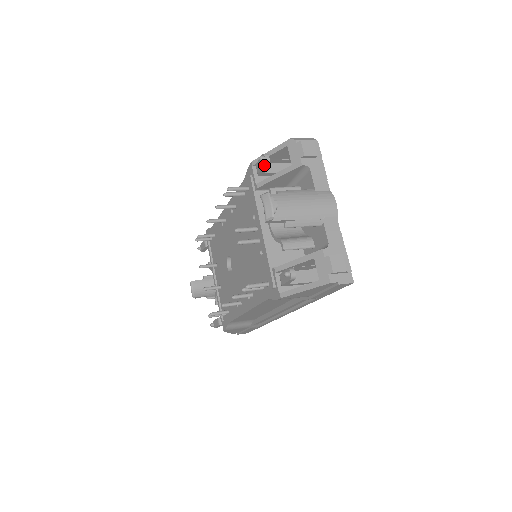
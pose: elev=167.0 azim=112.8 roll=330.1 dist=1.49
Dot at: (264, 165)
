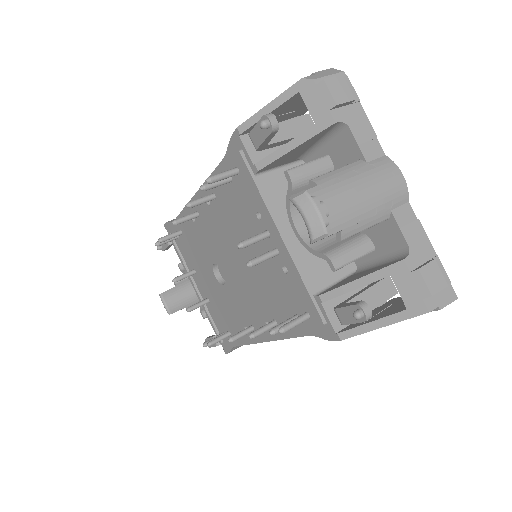
Dot at: (269, 134)
